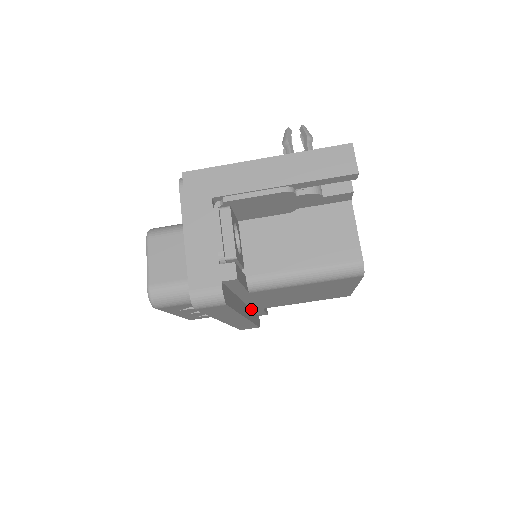
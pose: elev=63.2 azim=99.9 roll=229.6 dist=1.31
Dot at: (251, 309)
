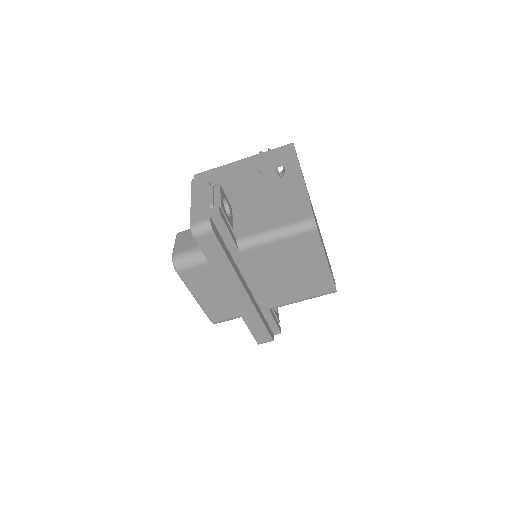
Dot at: (258, 305)
